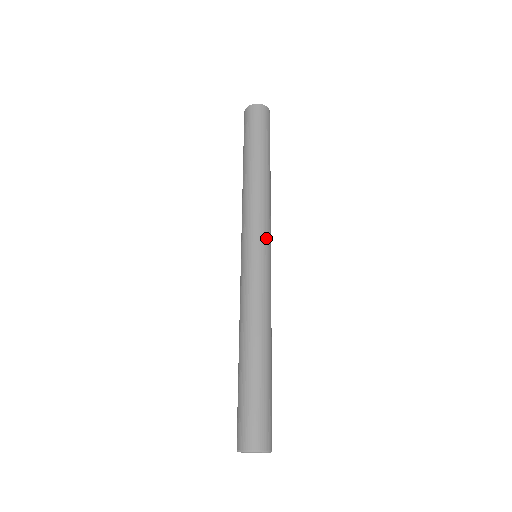
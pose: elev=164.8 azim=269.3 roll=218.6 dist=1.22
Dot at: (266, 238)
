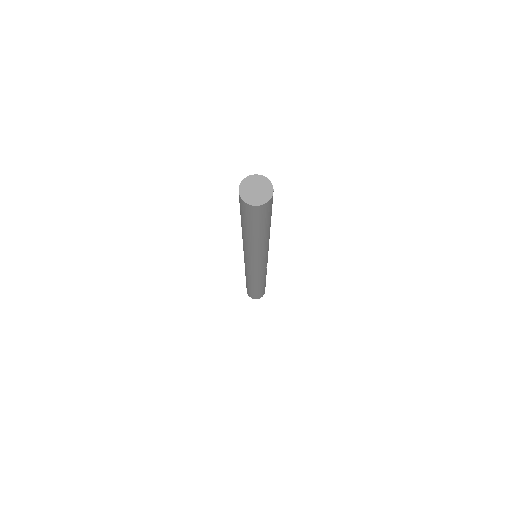
Dot at: (265, 260)
